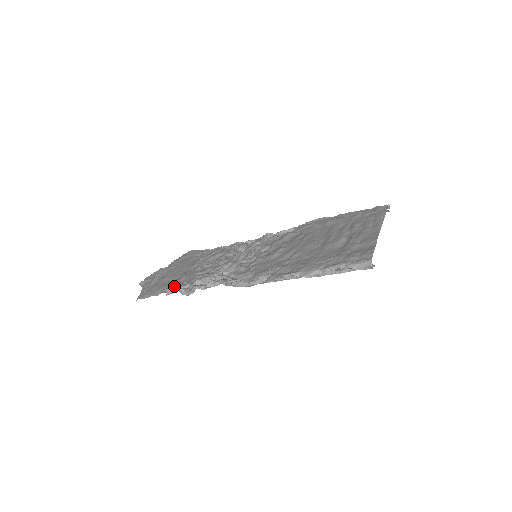
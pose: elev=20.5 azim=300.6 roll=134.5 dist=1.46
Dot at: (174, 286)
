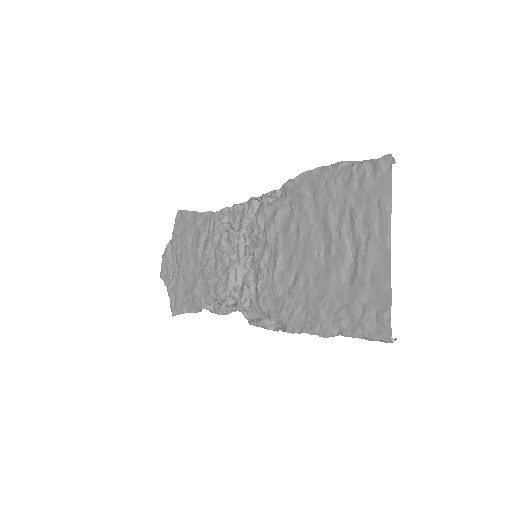
Dot at: (196, 304)
